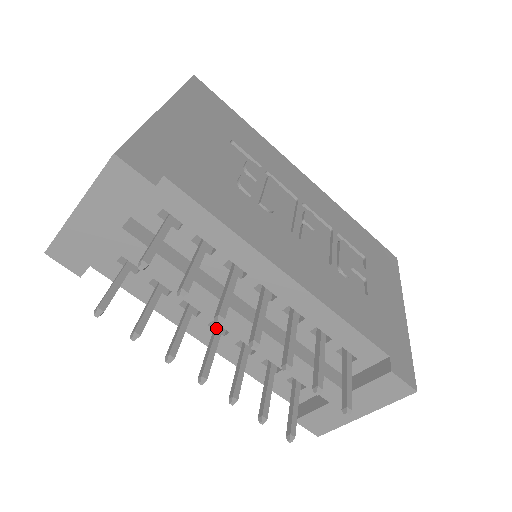
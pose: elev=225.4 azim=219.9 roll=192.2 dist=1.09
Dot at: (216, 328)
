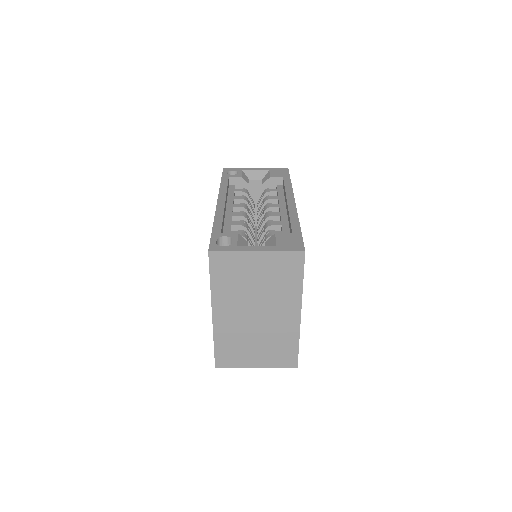
Dot at: occluded
